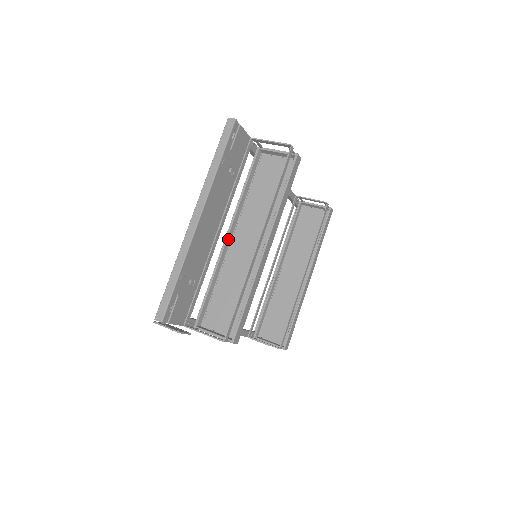
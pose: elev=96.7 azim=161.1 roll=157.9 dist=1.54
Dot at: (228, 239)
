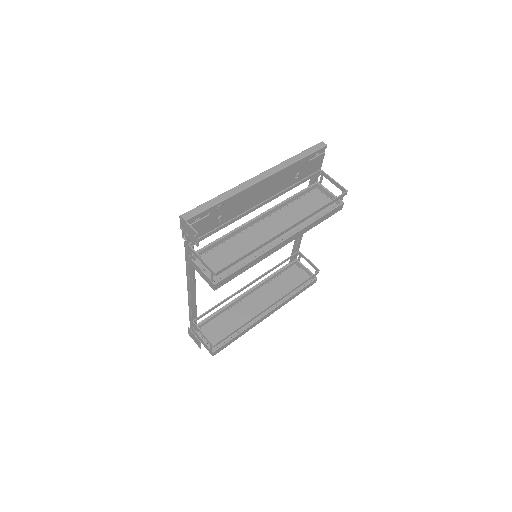
Dot at: (257, 219)
